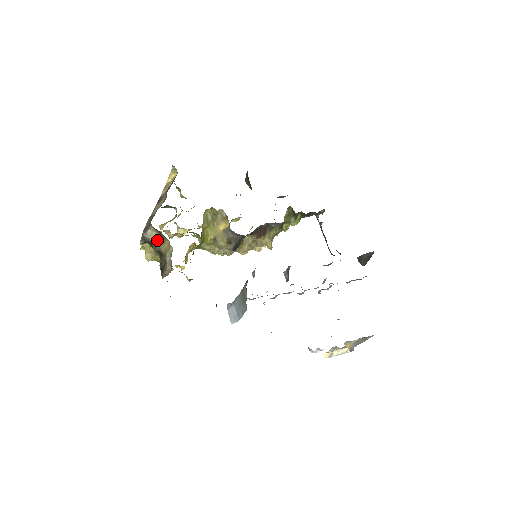
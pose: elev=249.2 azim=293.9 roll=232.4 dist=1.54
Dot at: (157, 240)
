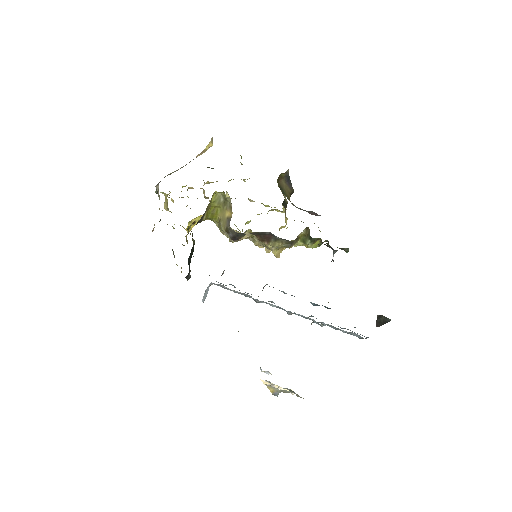
Dot at: occluded
